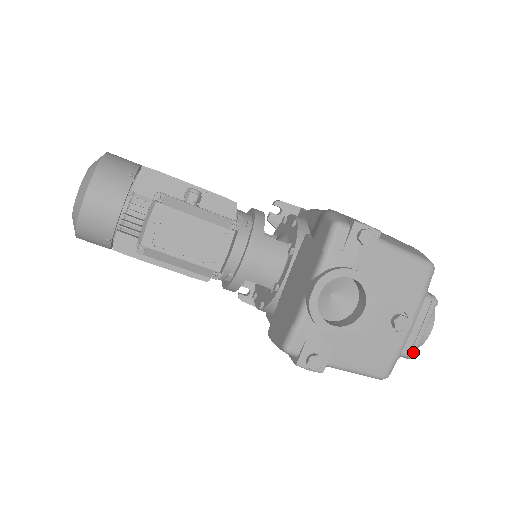
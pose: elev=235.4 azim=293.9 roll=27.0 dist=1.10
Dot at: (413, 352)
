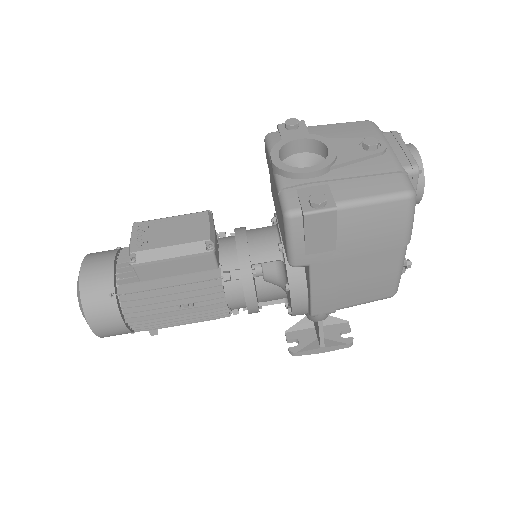
Dot at: (413, 162)
